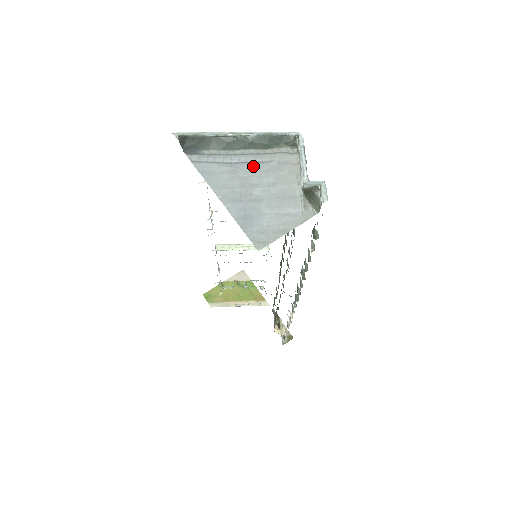
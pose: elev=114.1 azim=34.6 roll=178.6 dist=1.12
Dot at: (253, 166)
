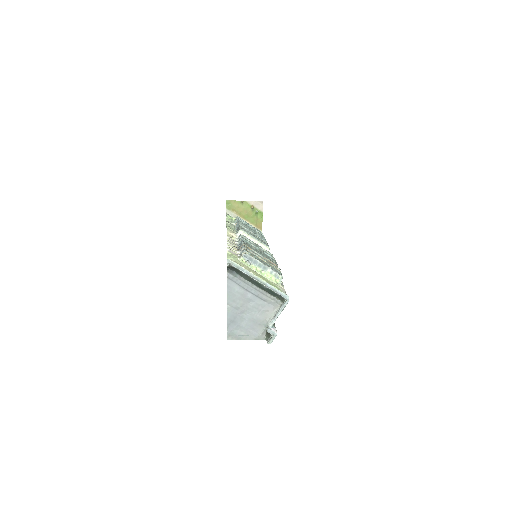
Dot at: (255, 298)
